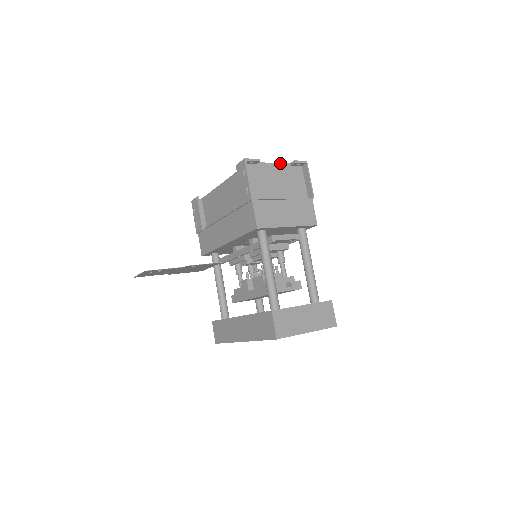
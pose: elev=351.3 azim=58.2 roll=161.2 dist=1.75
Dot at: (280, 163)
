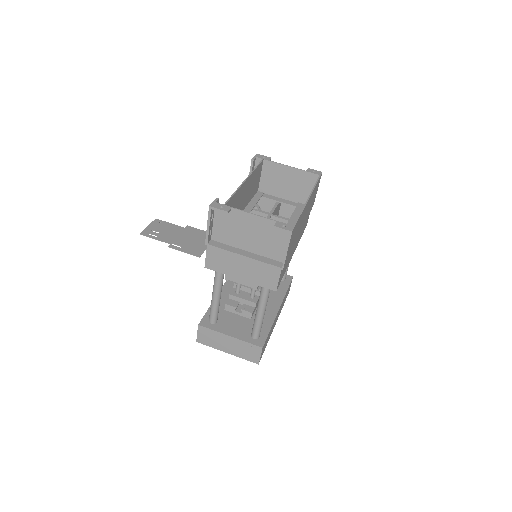
Dot at: (263, 217)
